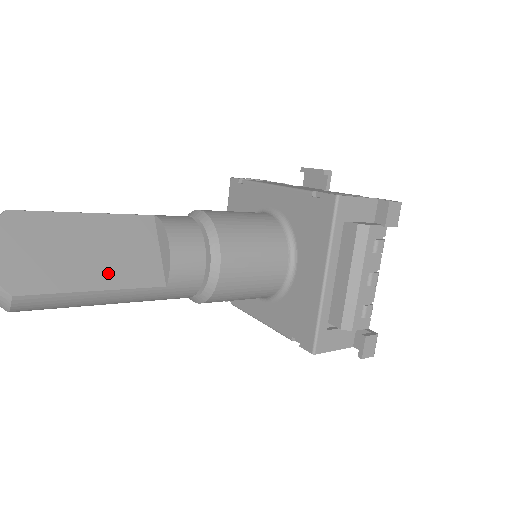
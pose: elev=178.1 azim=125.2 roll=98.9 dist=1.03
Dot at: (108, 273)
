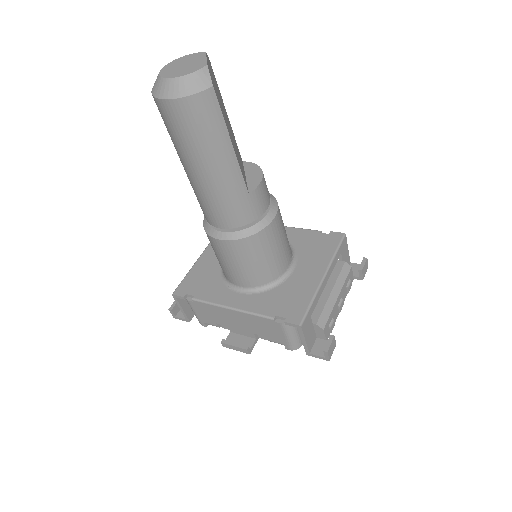
Dot at: (234, 147)
